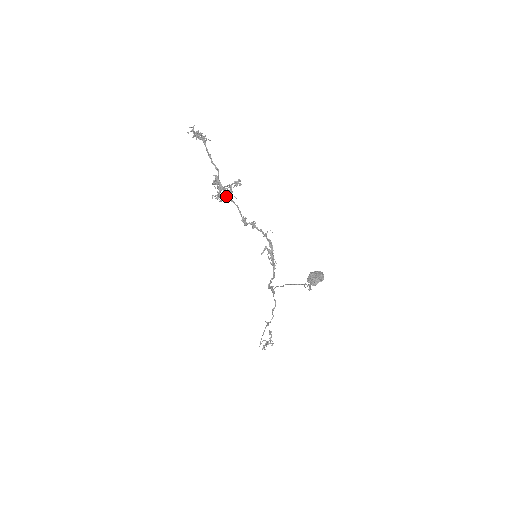
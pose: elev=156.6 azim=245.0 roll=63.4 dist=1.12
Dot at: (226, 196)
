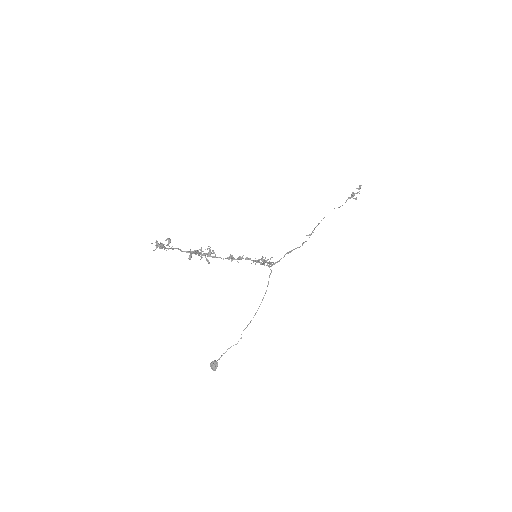
Dot at: (207, 254)
